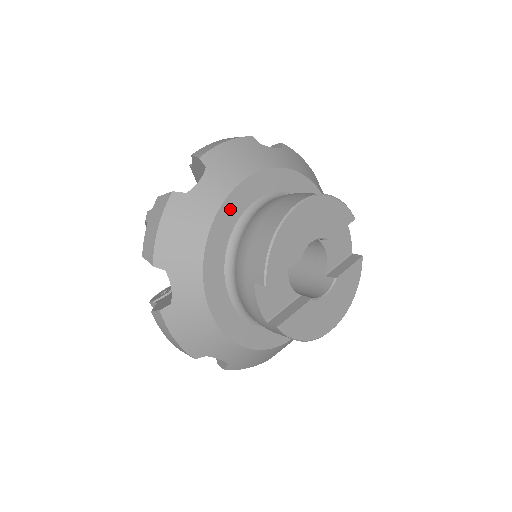
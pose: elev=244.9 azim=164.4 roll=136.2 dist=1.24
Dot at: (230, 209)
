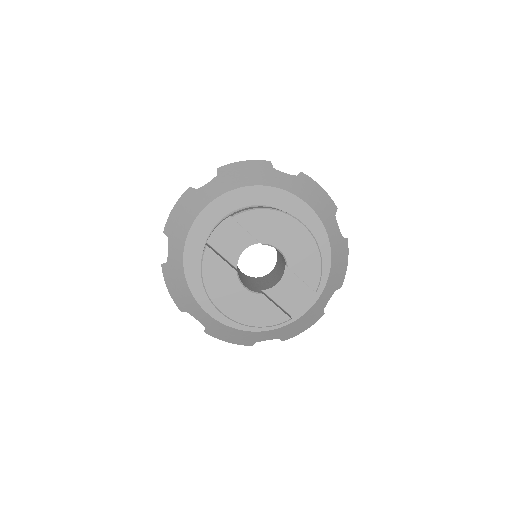
Dot at: (276, 196)
